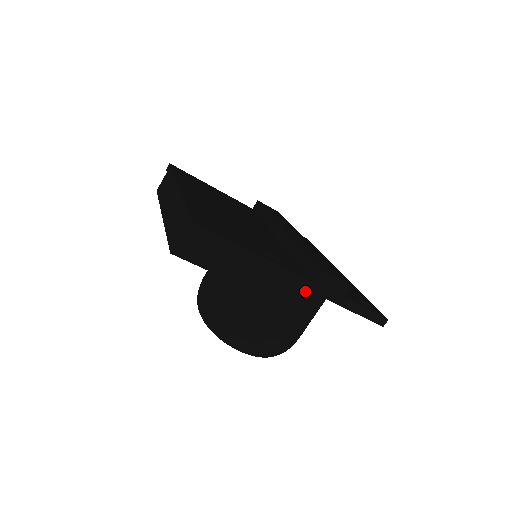
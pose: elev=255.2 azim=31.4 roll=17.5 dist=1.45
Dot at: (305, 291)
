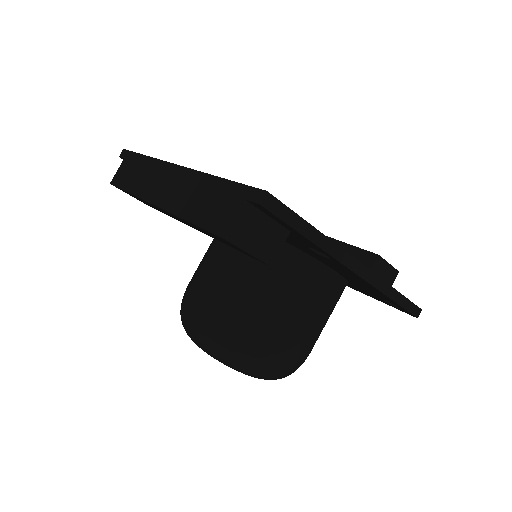
Dot at: (332, 288)
